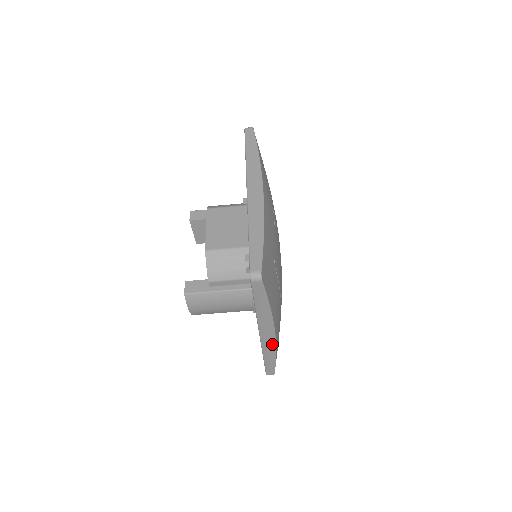
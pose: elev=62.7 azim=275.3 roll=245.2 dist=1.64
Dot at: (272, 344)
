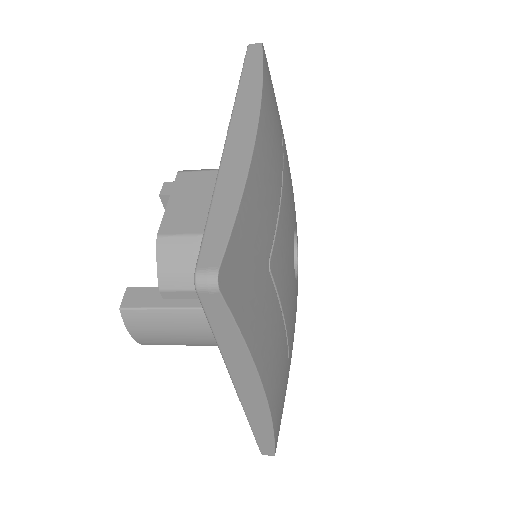
Dot at: (263, 411)
